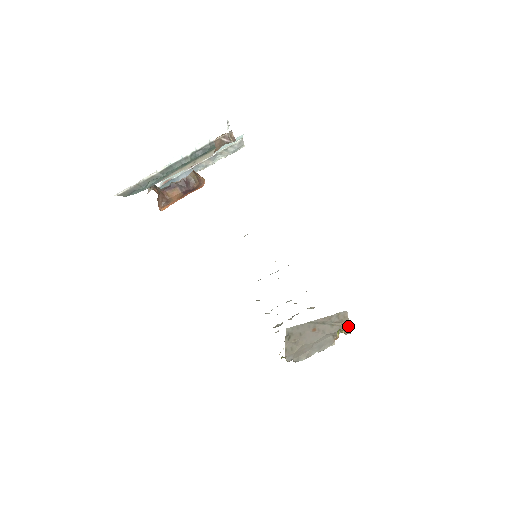
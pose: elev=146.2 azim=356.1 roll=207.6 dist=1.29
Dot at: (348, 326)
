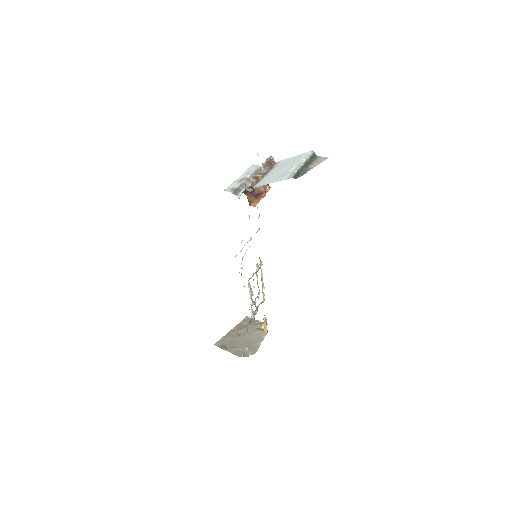
Dot at: (260, 322)
